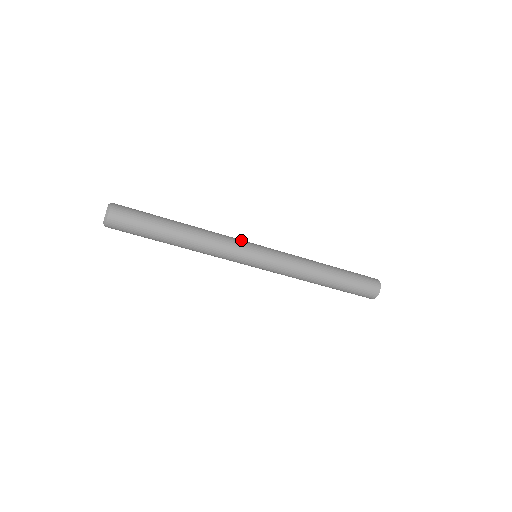
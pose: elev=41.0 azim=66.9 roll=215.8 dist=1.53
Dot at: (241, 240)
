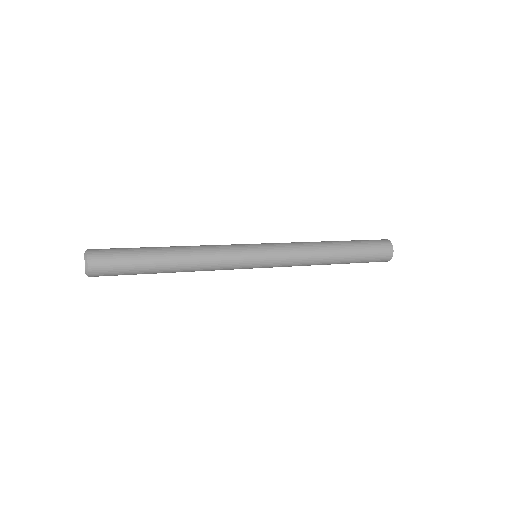
Dot at: (238, 262)
